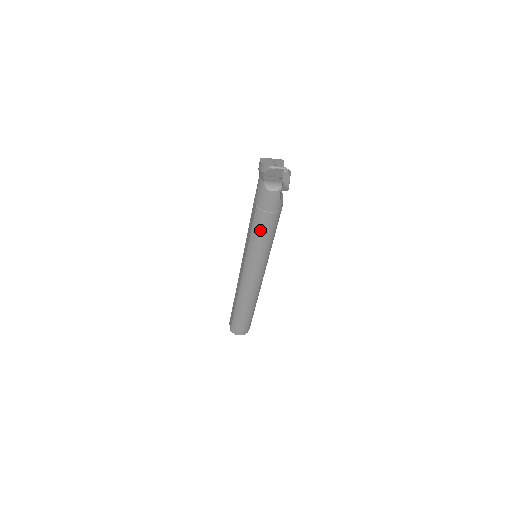
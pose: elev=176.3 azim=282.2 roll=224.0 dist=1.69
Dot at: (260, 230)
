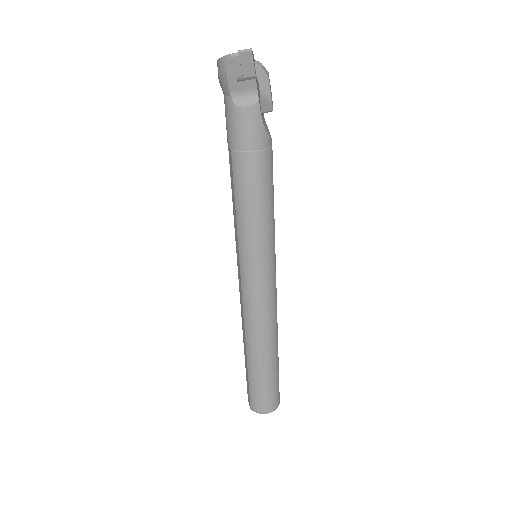
Dot at: (247, 192)
